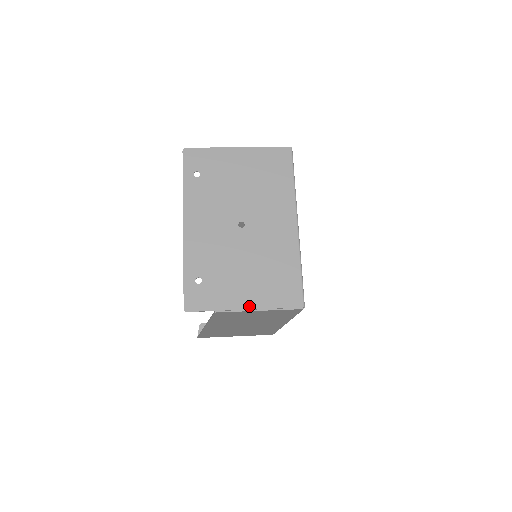
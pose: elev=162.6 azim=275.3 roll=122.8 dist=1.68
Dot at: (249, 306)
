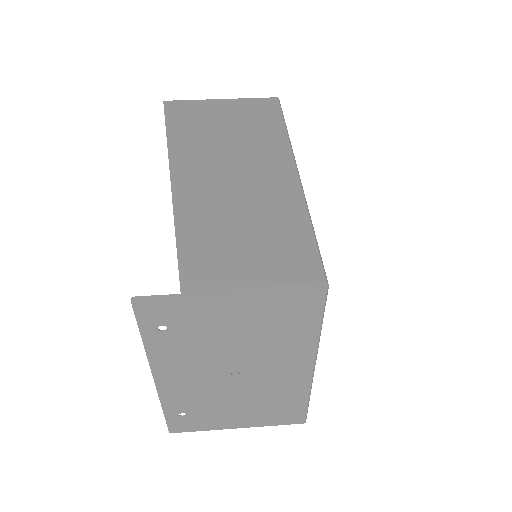
Dot at: (243, 426)
